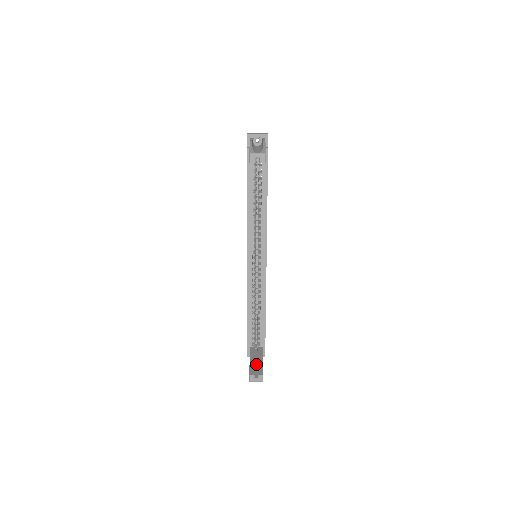
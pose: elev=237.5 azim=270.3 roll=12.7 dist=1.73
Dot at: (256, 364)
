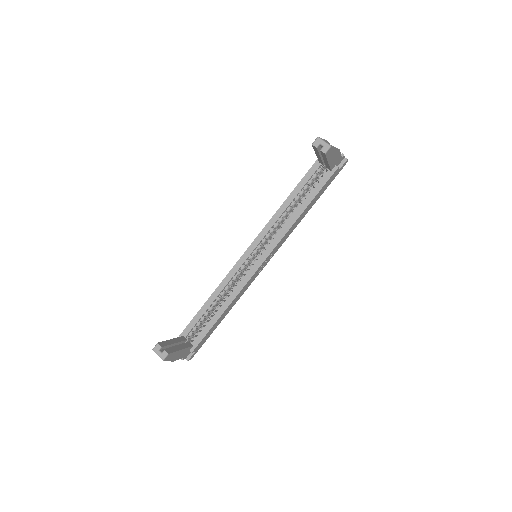
Dot at: occluded
